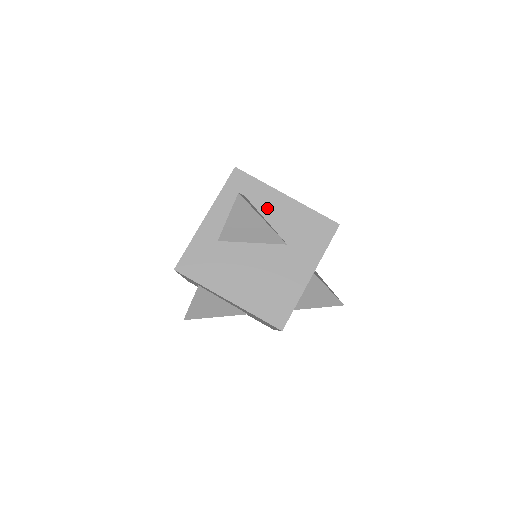
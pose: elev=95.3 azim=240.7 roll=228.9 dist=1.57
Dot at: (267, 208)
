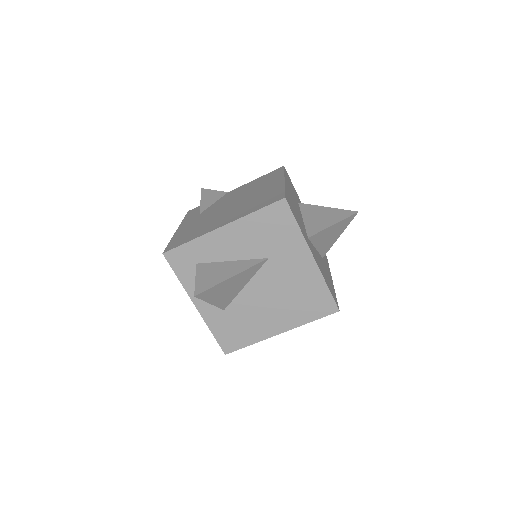
Dot at: (222, 252)
